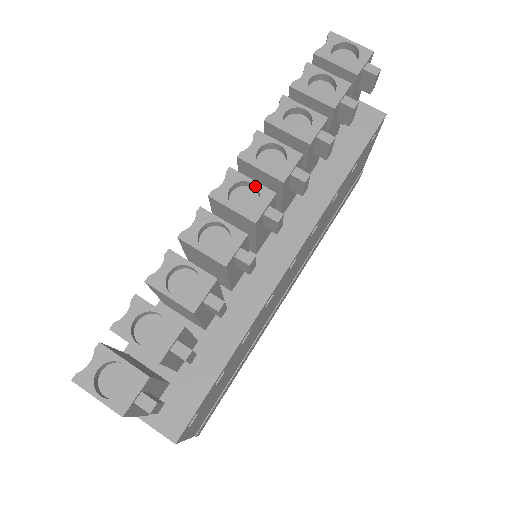
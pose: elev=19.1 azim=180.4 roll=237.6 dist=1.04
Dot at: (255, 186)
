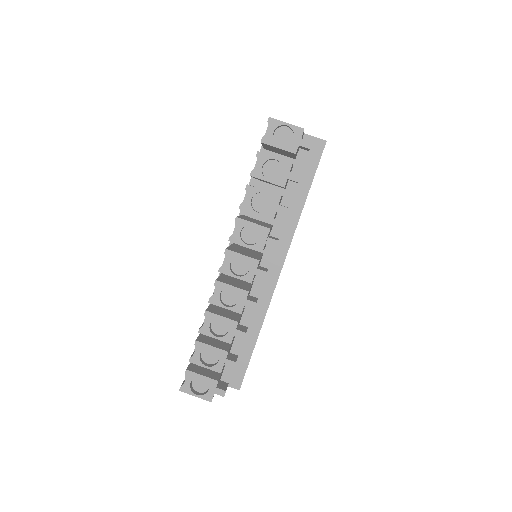
Dot at: (245, 258)
